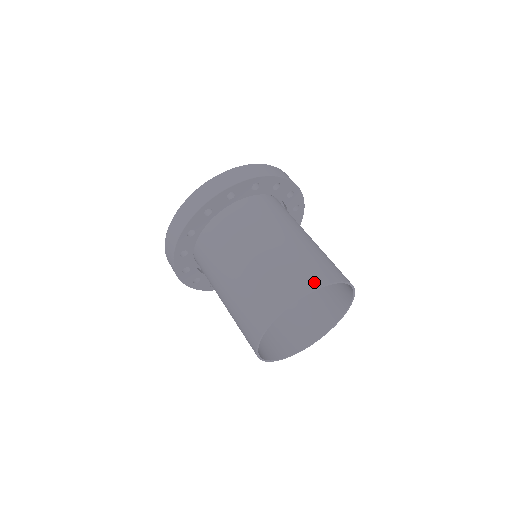
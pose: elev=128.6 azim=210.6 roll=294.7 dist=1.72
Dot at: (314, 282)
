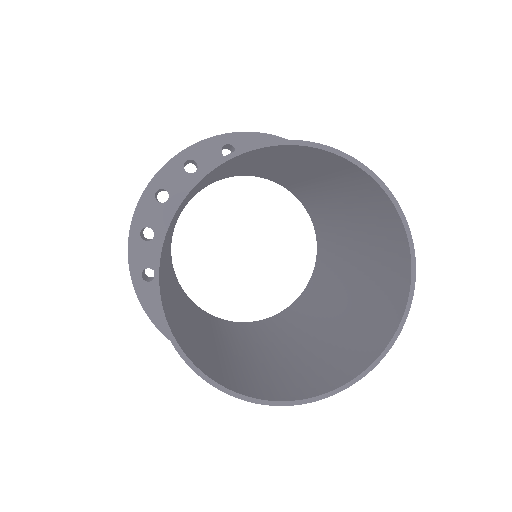
Dot at: occluded
